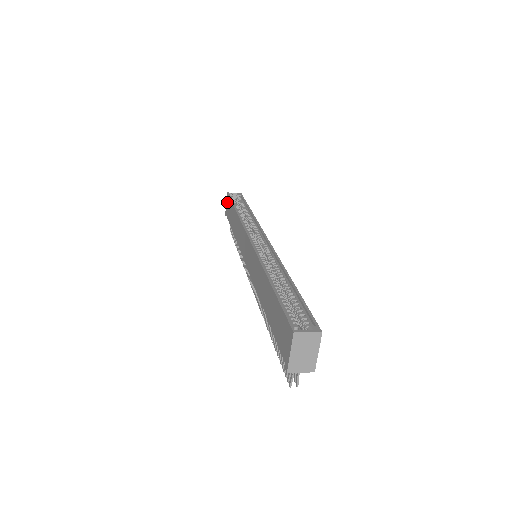
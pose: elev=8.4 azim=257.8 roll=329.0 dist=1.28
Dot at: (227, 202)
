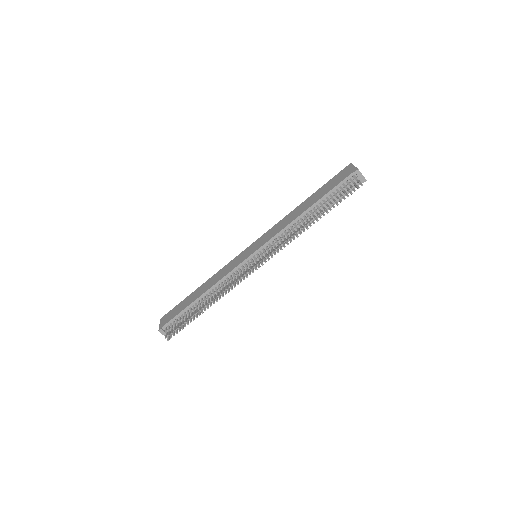
Dot at: (165, 318)
